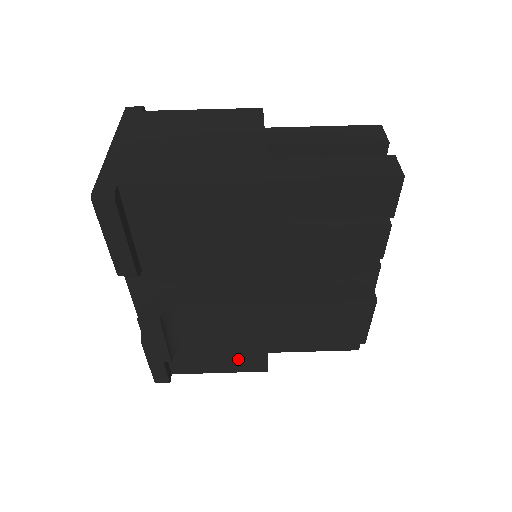
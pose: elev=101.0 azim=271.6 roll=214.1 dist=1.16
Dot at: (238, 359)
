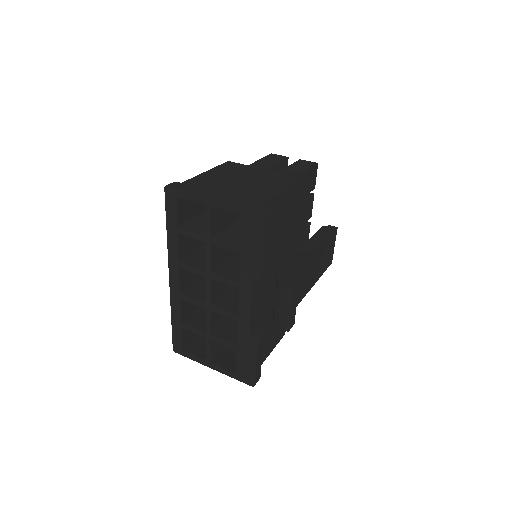
Dot at: (277, 332)
